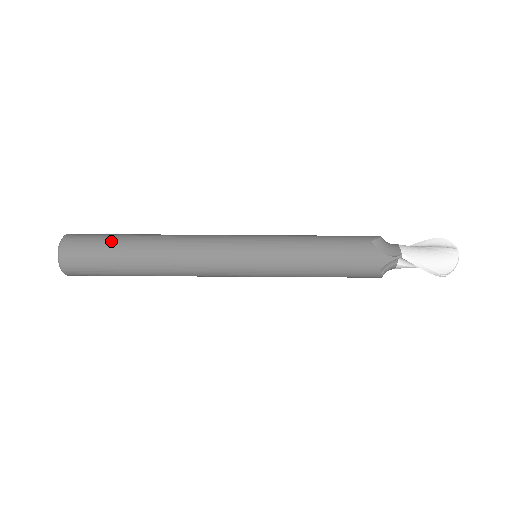
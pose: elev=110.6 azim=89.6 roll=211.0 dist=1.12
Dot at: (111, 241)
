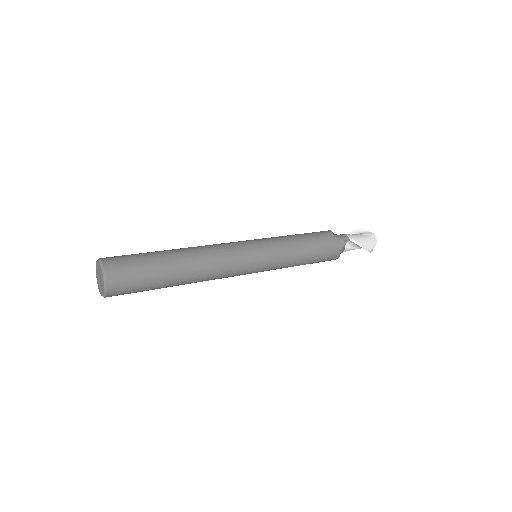
Dot at: (148, 257)
